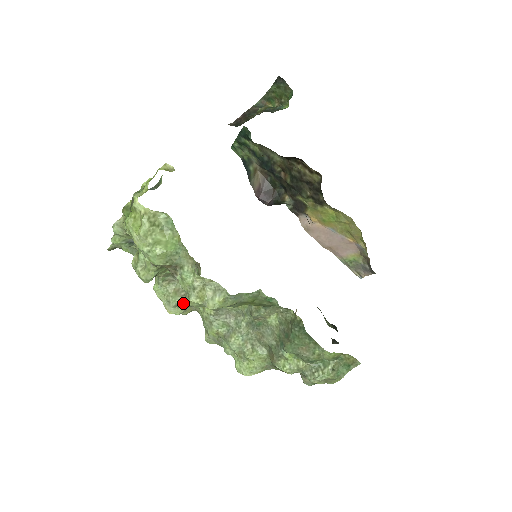
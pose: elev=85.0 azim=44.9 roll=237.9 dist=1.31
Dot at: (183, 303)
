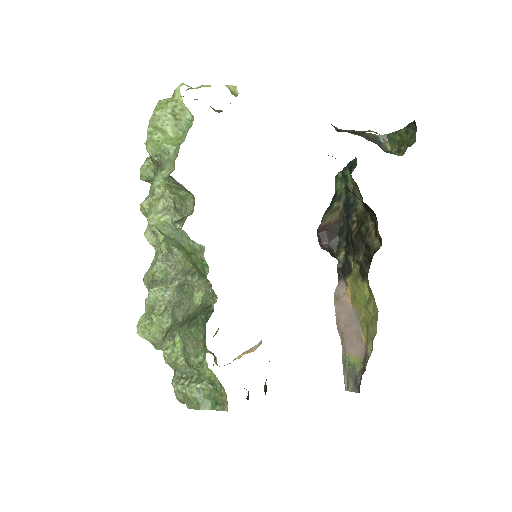
Dot at: (160, 235)
